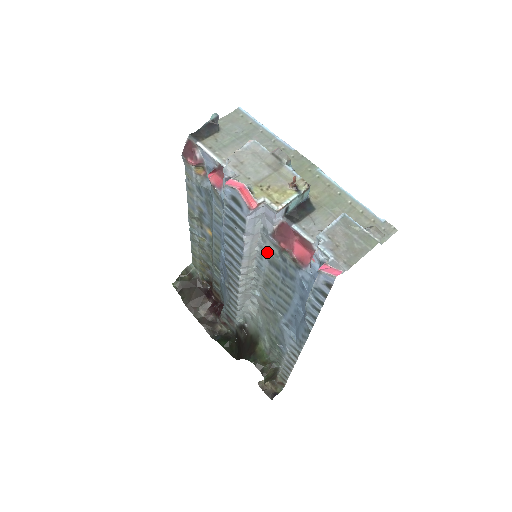
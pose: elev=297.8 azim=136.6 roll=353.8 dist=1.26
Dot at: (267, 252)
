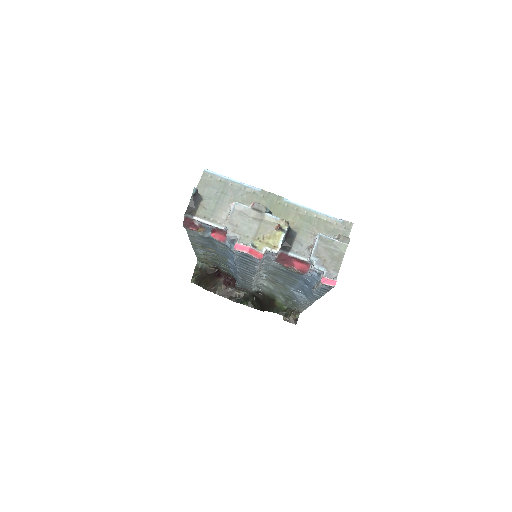
Dot at: (272, 265)
